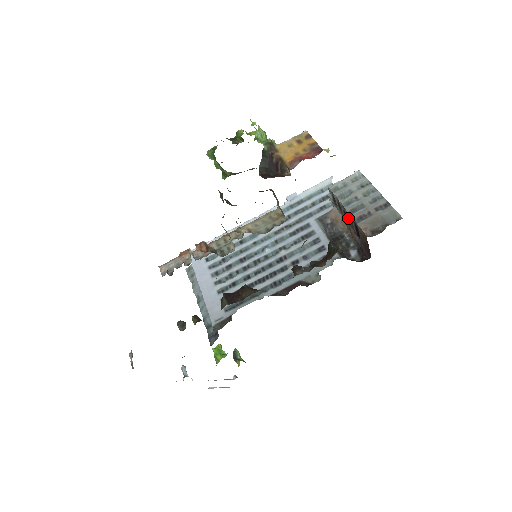
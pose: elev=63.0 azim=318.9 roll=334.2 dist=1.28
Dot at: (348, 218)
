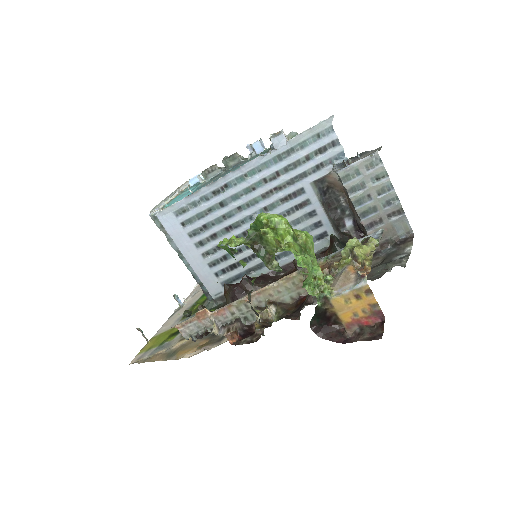
Dot at: occluded
